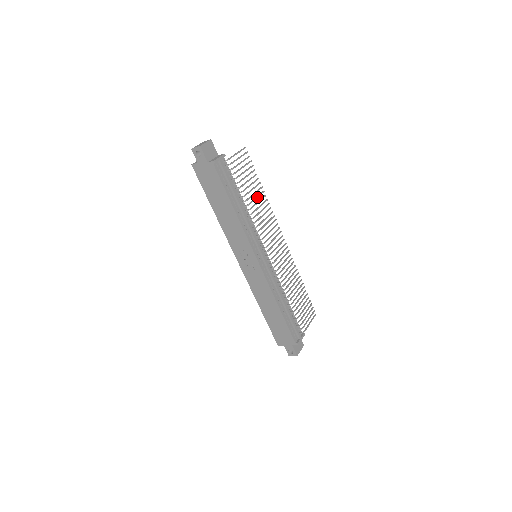
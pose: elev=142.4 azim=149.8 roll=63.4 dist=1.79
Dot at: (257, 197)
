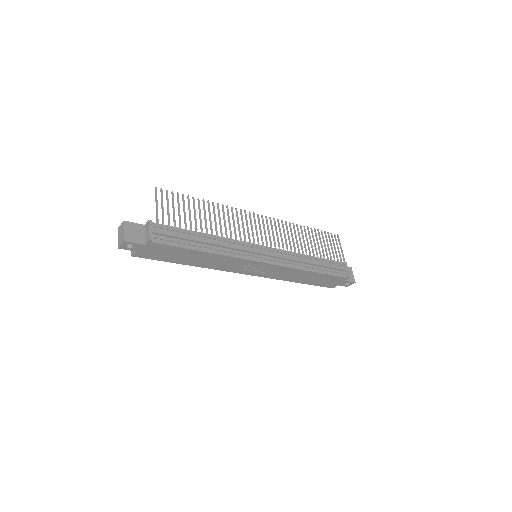
Dot at: (210, 215)
